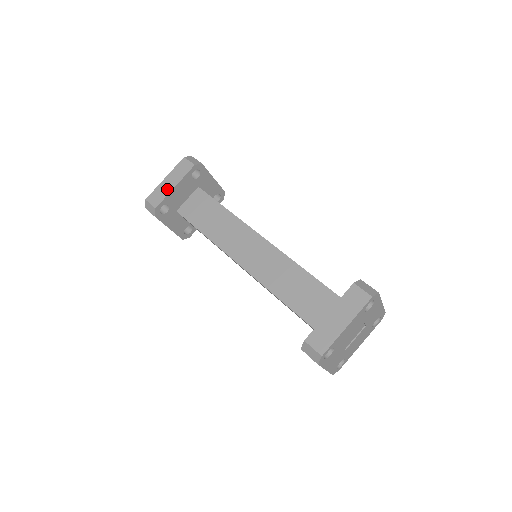
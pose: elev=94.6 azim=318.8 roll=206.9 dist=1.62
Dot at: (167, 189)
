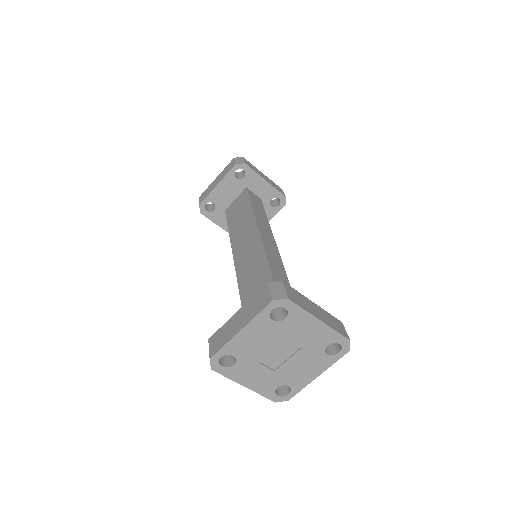
Dot at: (212, 187)
